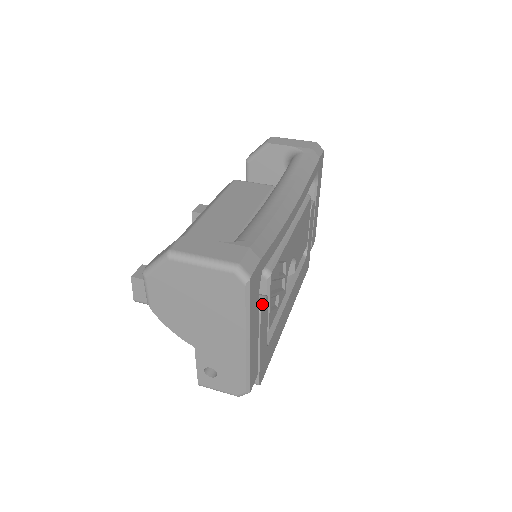
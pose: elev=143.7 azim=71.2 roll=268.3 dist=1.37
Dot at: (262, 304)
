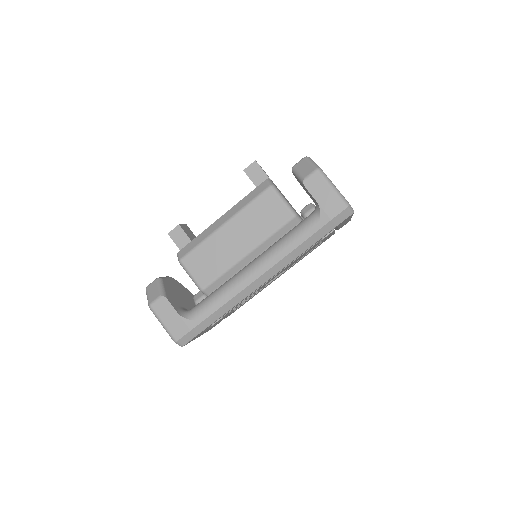
Dot at: (213, 324)
